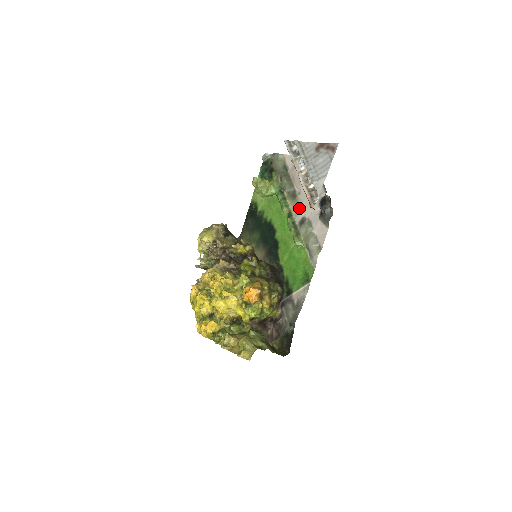
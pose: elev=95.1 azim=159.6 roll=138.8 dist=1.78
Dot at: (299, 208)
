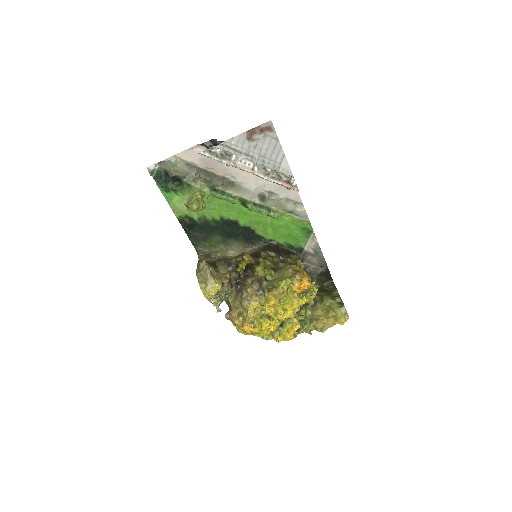
Dot at: (249, 190)
